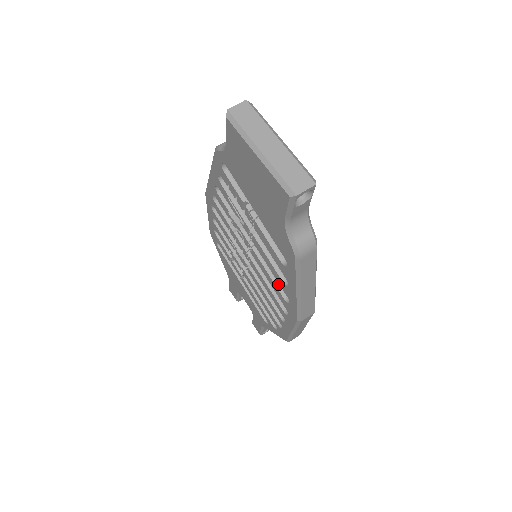
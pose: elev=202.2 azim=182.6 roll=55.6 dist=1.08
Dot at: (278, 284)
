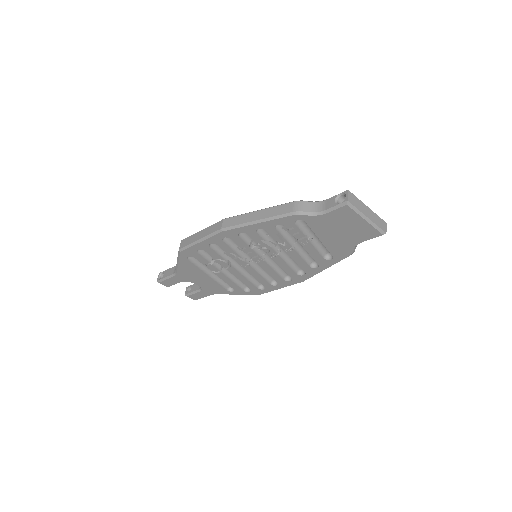
Dot at: (293, 268)
